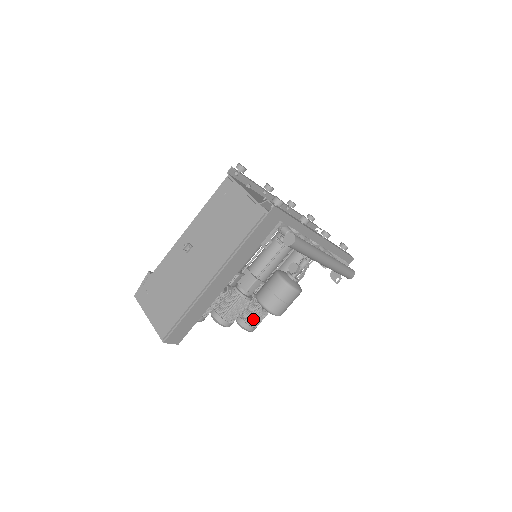
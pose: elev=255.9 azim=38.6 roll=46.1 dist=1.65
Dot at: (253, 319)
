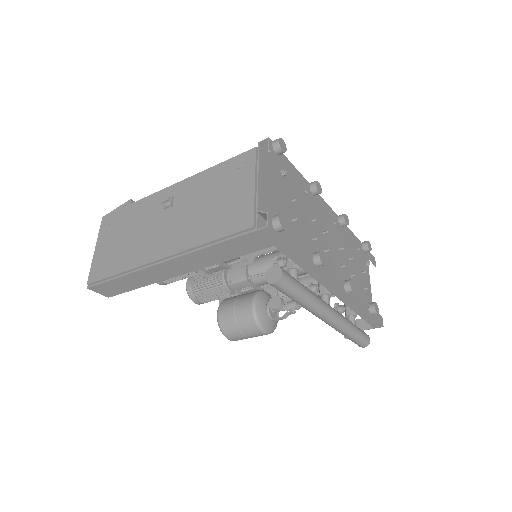
Dot at: occluded
